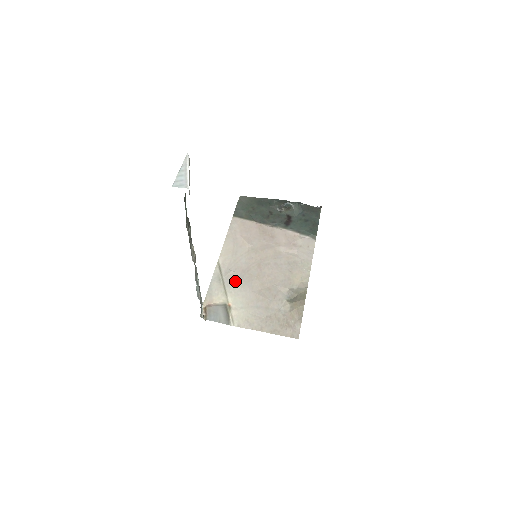
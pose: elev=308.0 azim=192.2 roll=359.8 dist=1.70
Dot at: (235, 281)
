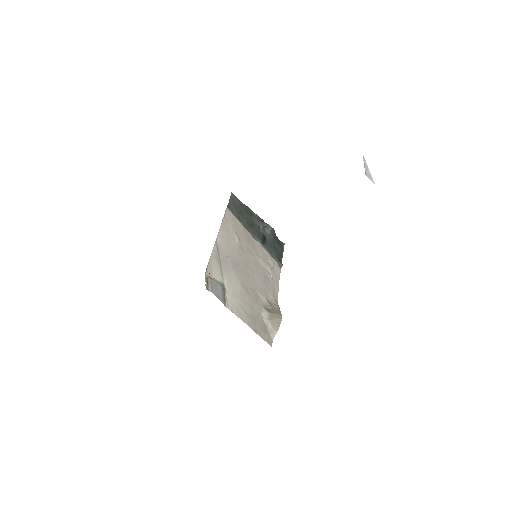
Dot at: (229, 267)
